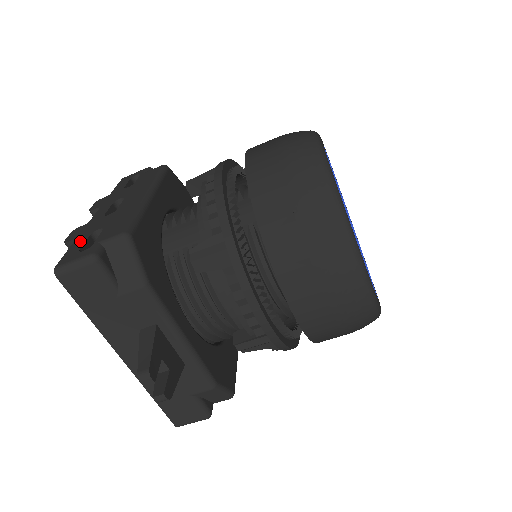
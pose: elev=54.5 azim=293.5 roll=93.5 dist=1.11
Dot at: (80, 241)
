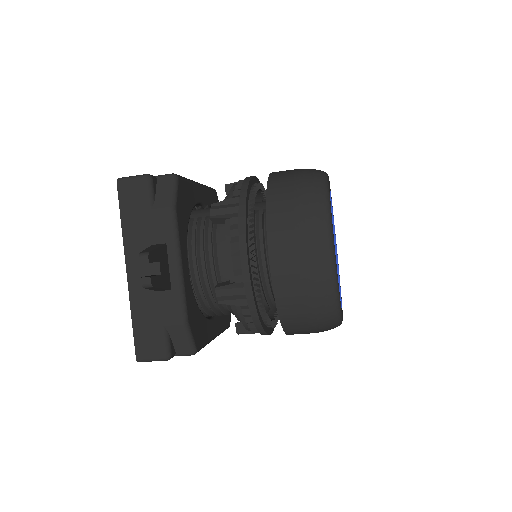
Dot at: occluded
